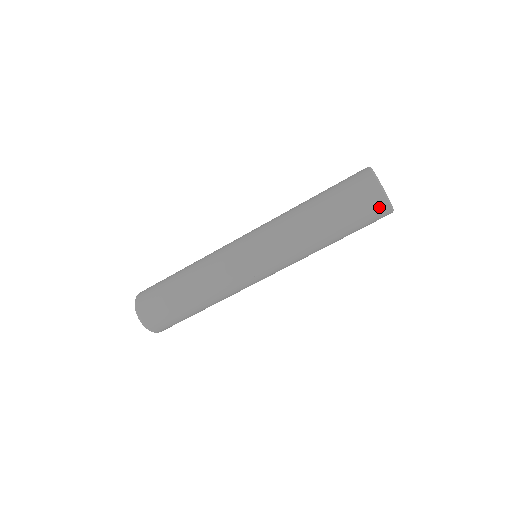
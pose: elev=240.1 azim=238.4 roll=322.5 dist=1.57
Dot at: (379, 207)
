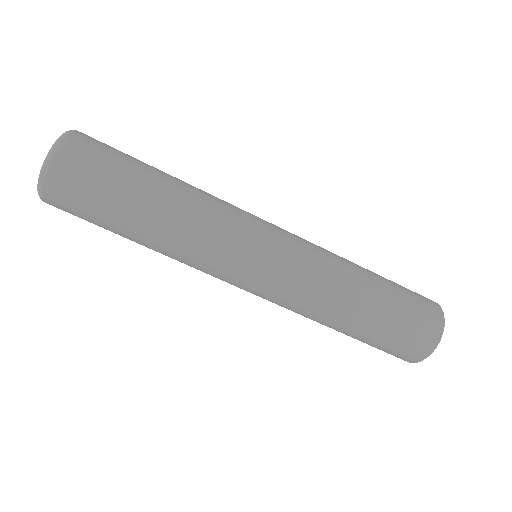
Dot at: (416, 353)
